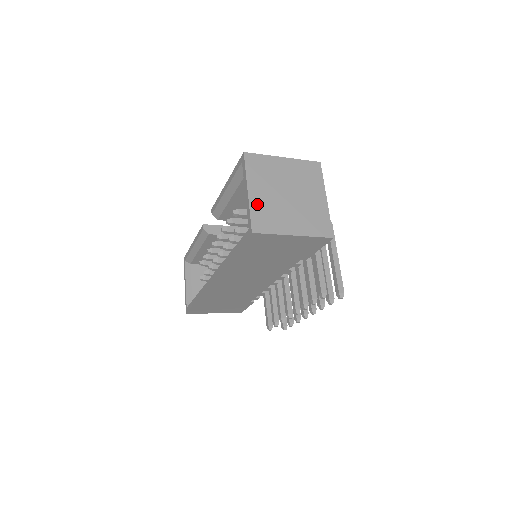
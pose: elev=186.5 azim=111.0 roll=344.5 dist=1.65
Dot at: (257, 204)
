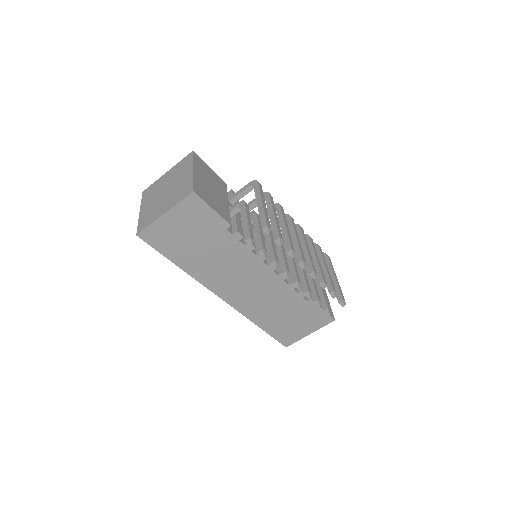
Dot at: (143, 215)
